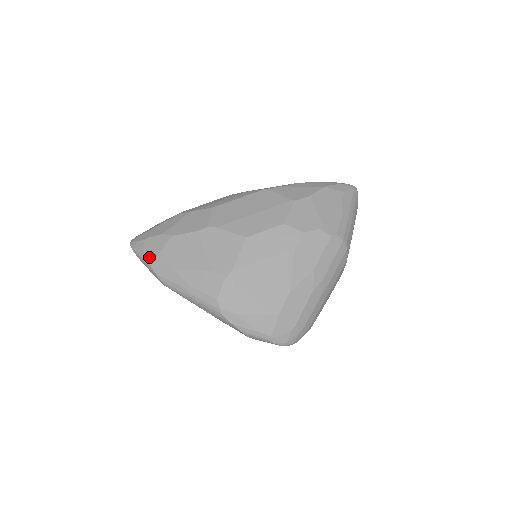
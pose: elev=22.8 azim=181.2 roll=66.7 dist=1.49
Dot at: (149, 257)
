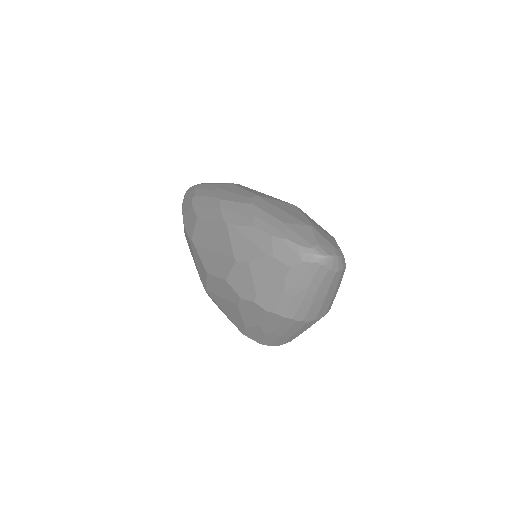
Dot at: occluded
